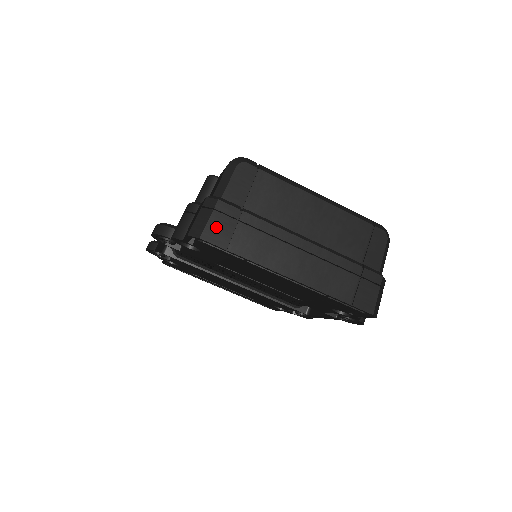
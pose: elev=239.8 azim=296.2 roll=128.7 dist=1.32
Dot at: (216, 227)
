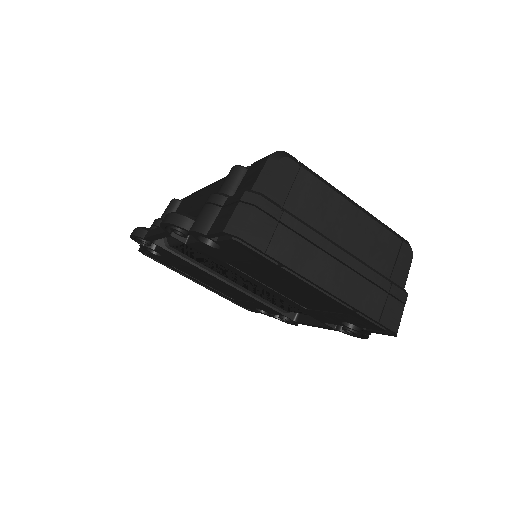
Dot at: (256, 226)
